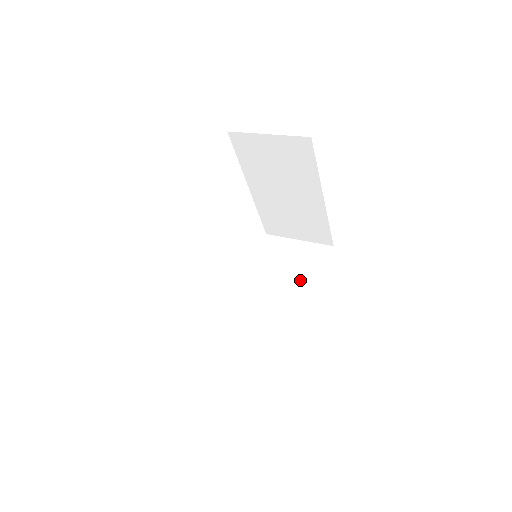
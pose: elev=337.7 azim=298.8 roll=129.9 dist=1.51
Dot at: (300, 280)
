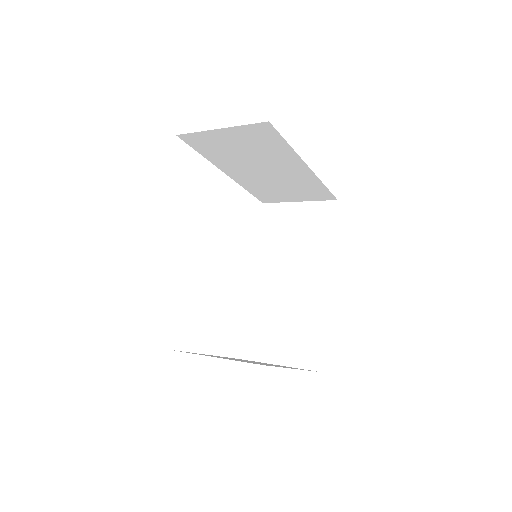
Dot at: (312, 250)
